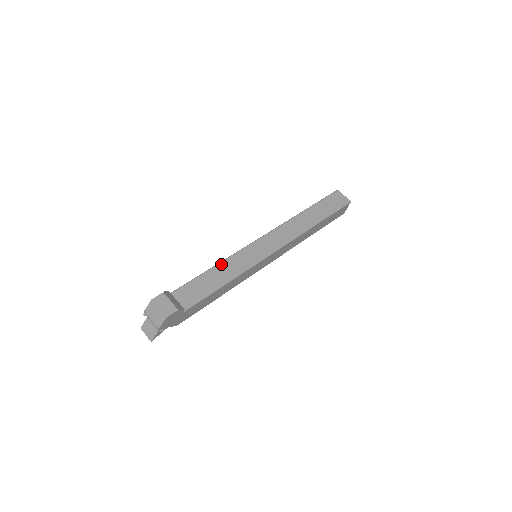
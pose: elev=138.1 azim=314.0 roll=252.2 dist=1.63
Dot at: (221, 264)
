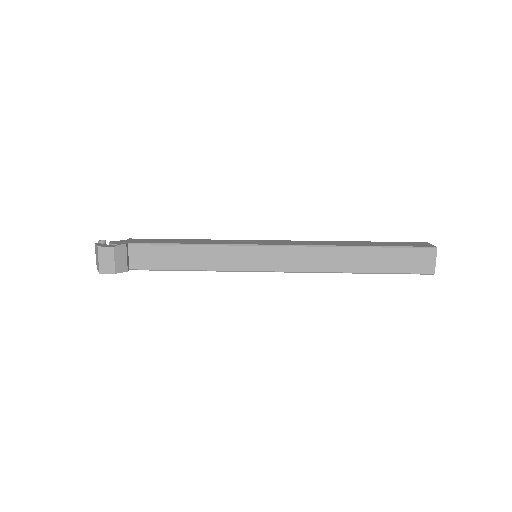
Dot at: (202, 247)
